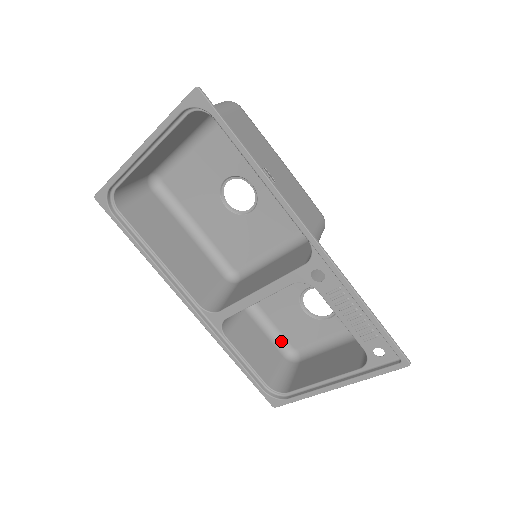
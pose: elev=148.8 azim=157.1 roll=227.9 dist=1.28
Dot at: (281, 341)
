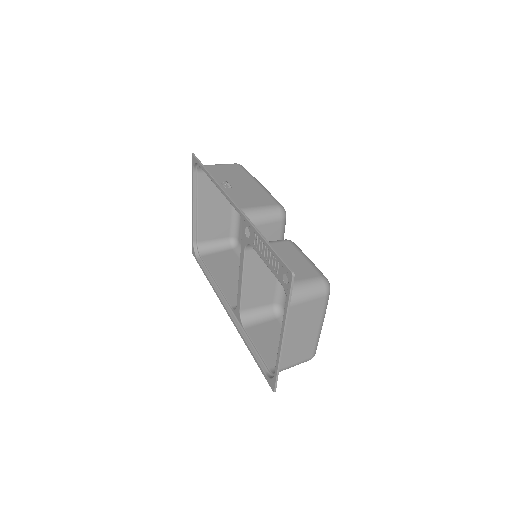
Dot at: occluded
